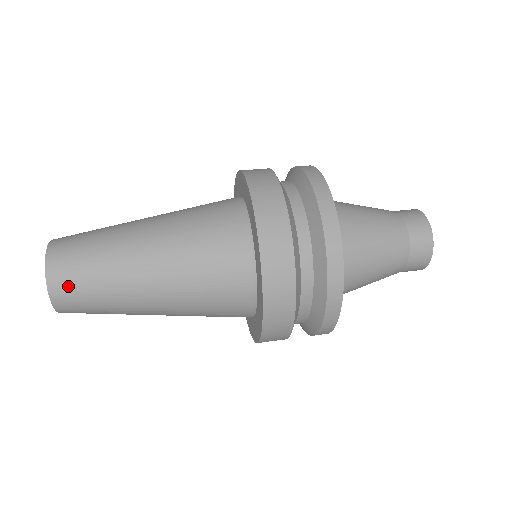
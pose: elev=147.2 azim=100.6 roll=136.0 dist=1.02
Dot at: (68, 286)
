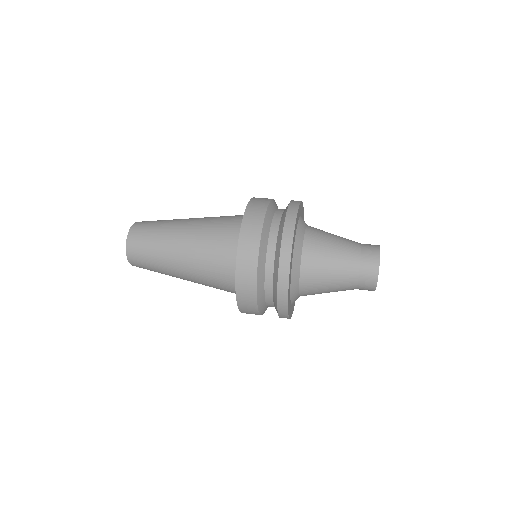
Dot at: (137, 257)
